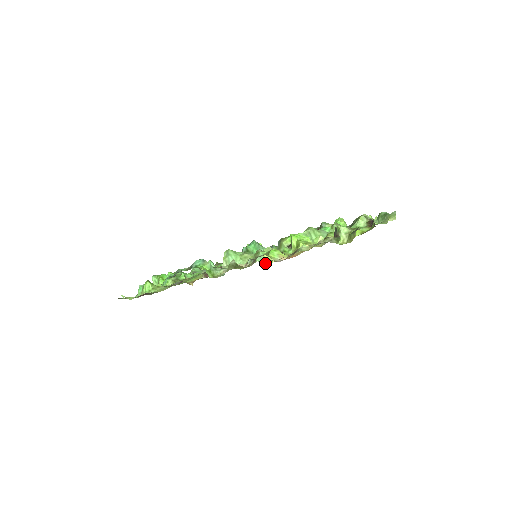
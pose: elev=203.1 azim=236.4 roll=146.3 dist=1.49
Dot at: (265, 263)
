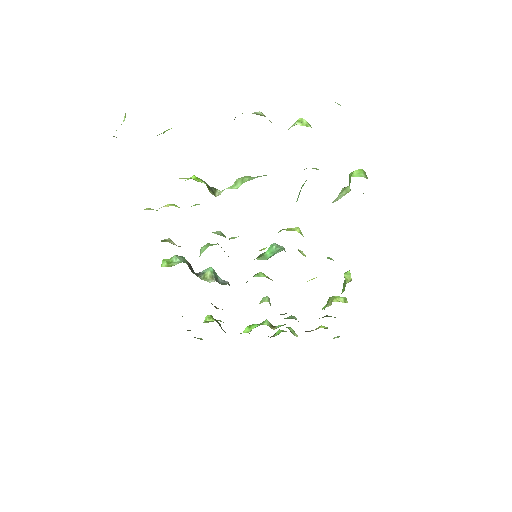
Dot at: occluded
